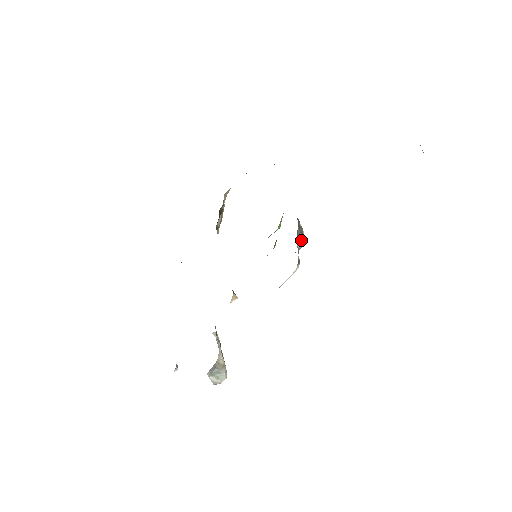
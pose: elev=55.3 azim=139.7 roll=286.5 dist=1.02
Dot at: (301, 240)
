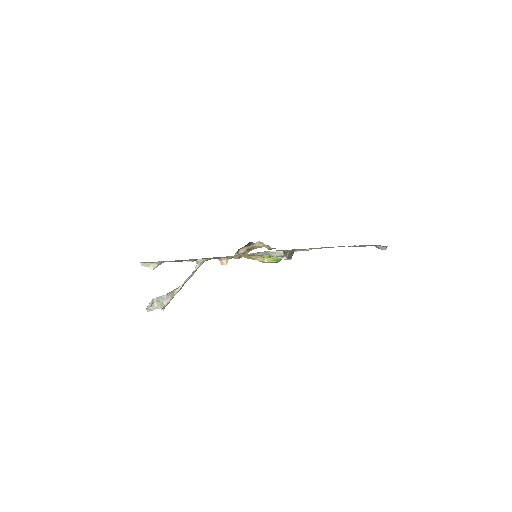
Dot at: (289, 257)
